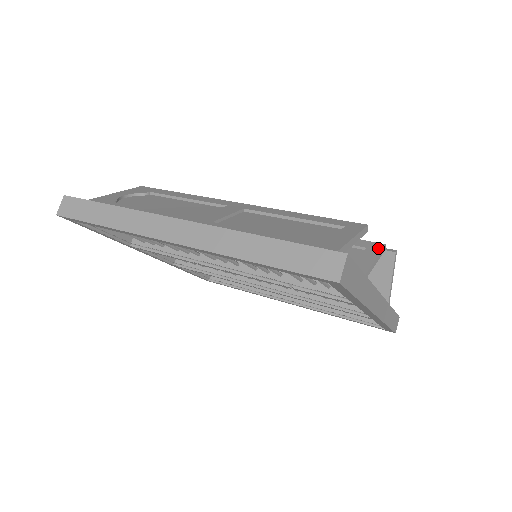
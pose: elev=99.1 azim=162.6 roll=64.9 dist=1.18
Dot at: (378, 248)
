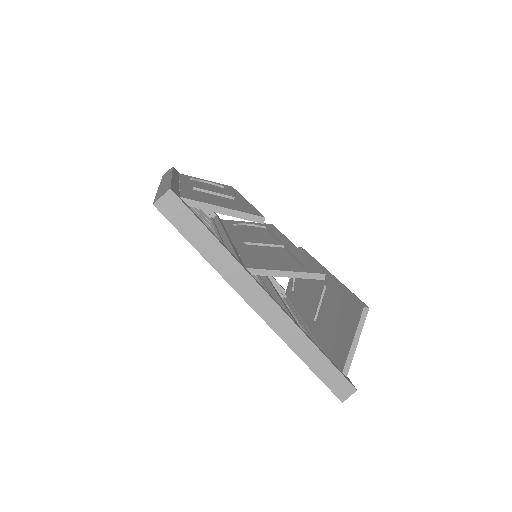
Dot at: (313, 271)
